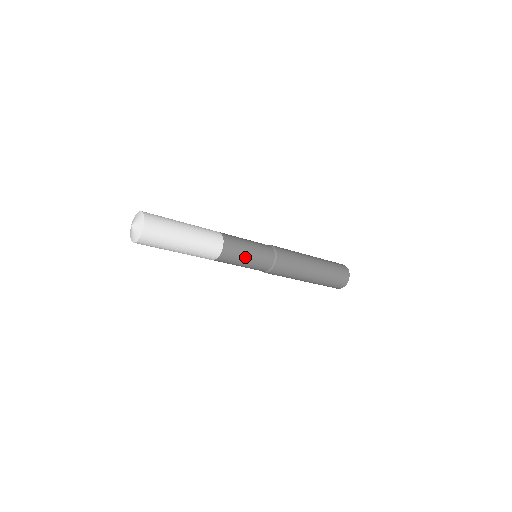
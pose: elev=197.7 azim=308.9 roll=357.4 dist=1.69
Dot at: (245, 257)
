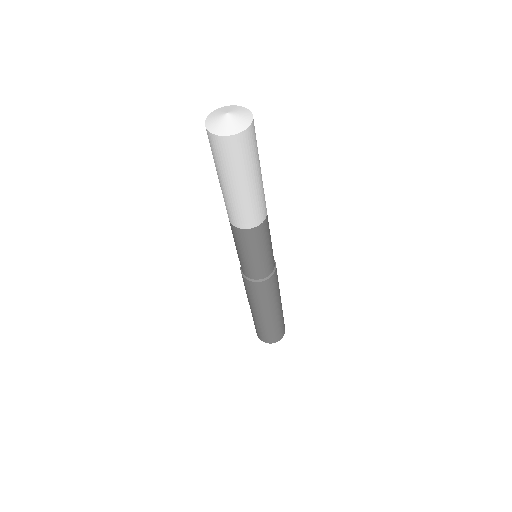
Dot at: occluded
